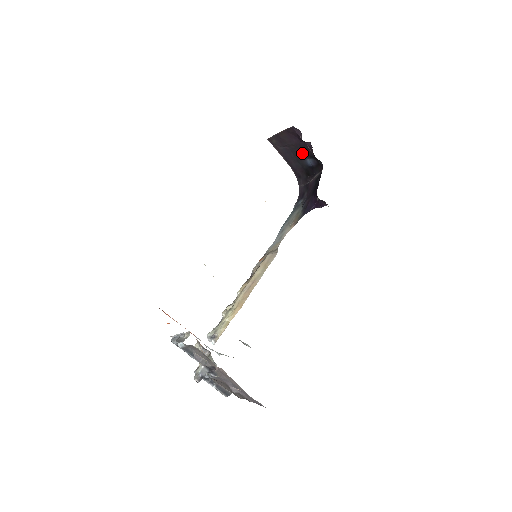
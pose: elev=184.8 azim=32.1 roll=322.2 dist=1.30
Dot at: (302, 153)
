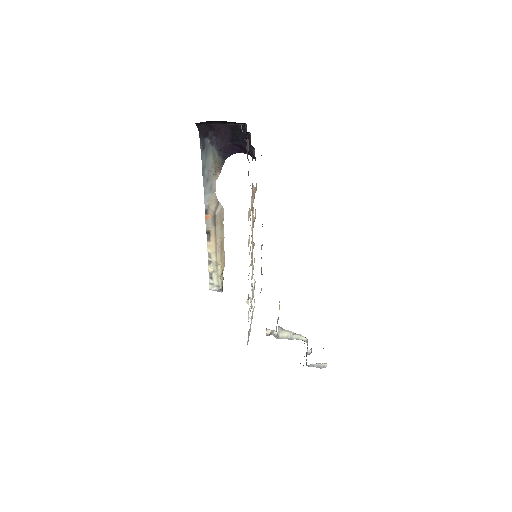
Dot at: occluded
